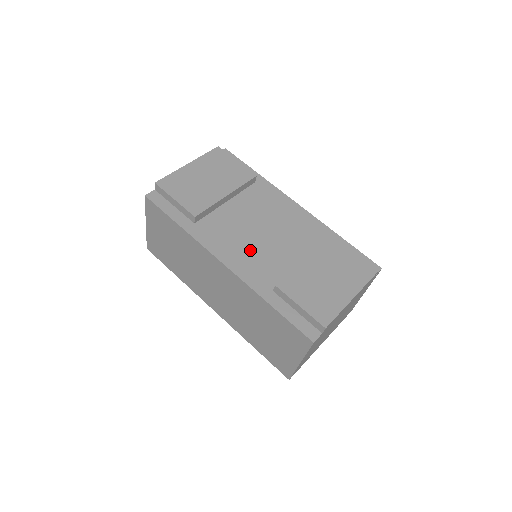
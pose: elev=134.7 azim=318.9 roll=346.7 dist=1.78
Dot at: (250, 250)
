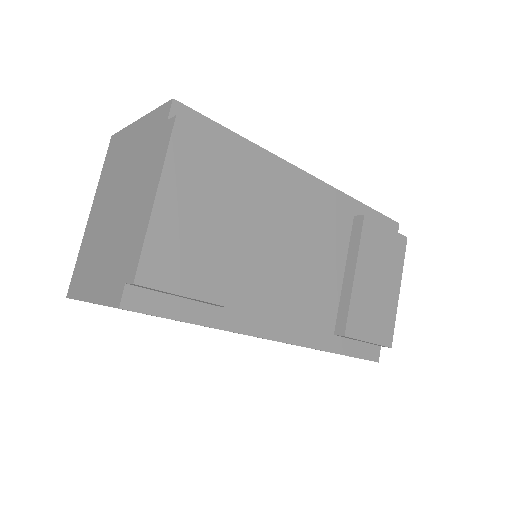
Dot at: (295, 297)
